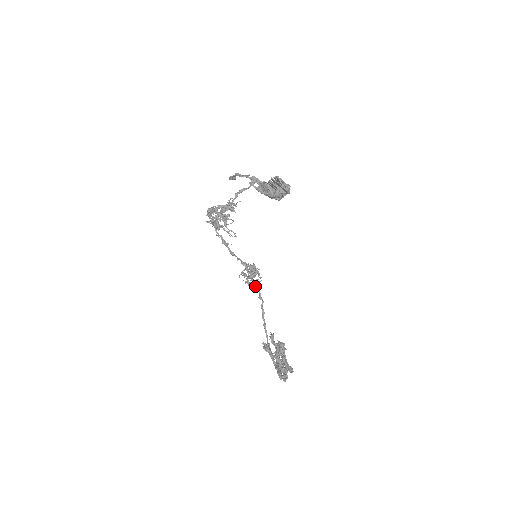
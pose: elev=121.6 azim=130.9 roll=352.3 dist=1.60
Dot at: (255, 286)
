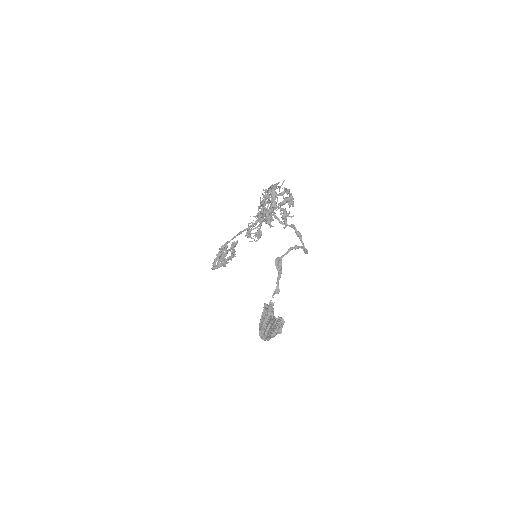
Dot at: (250, 236)
